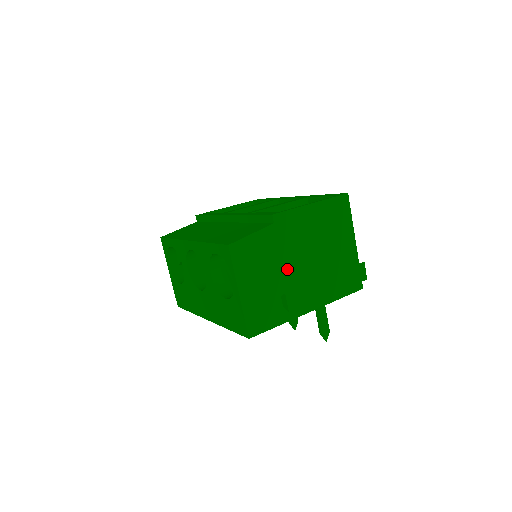
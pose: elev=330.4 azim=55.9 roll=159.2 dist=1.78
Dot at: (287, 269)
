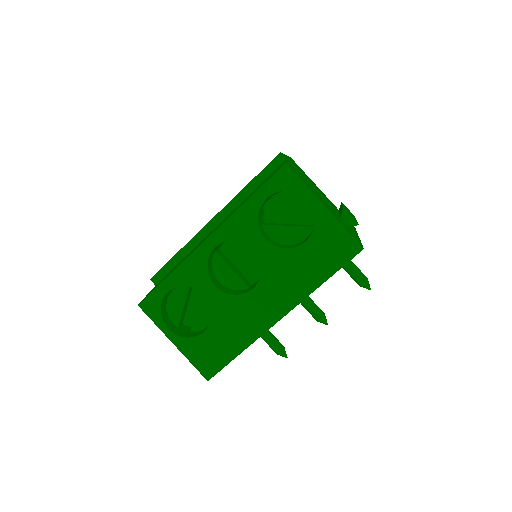
Dot at: (322, 198)
